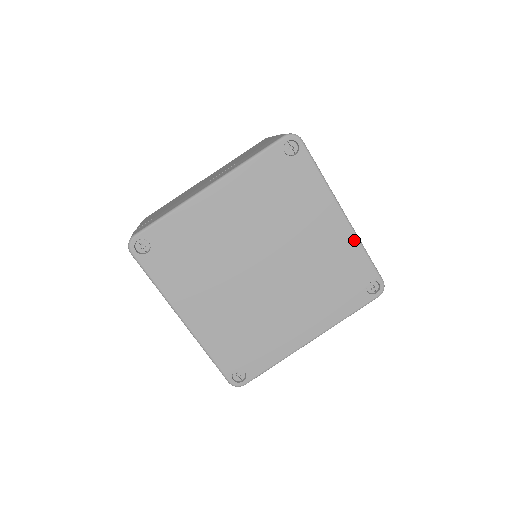
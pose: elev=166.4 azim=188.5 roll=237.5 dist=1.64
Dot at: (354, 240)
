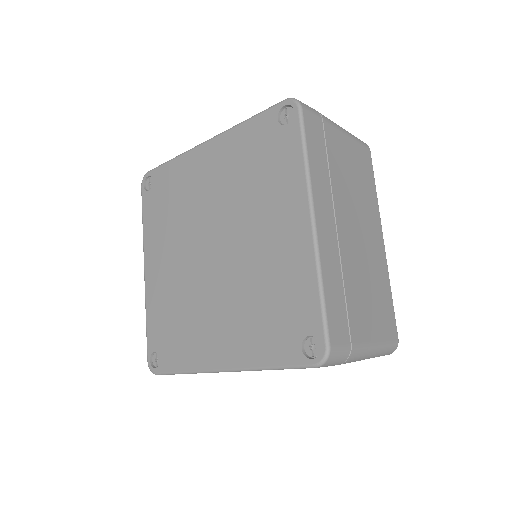
Dot at: (311, 262)
